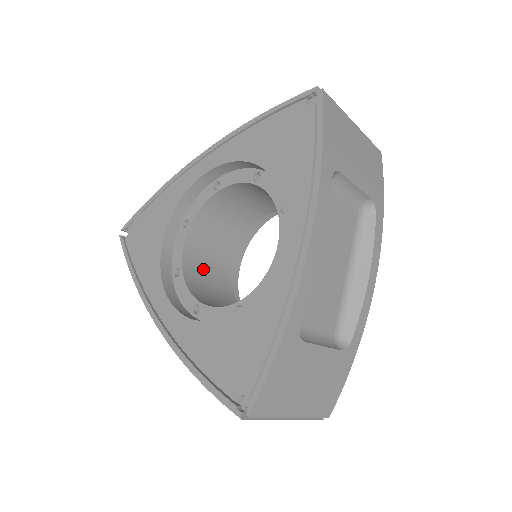
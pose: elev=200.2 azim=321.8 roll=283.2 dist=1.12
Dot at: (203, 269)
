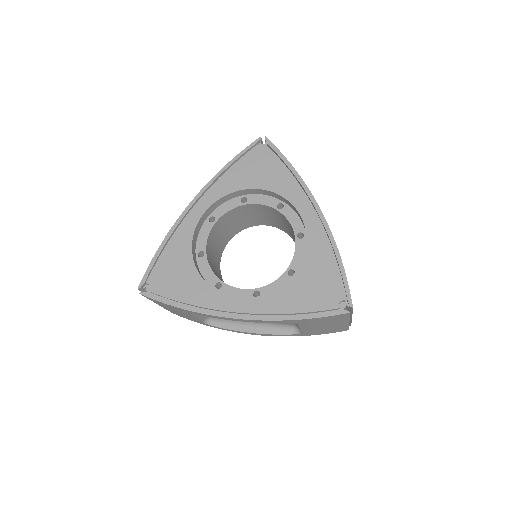
Dot at: occluded
